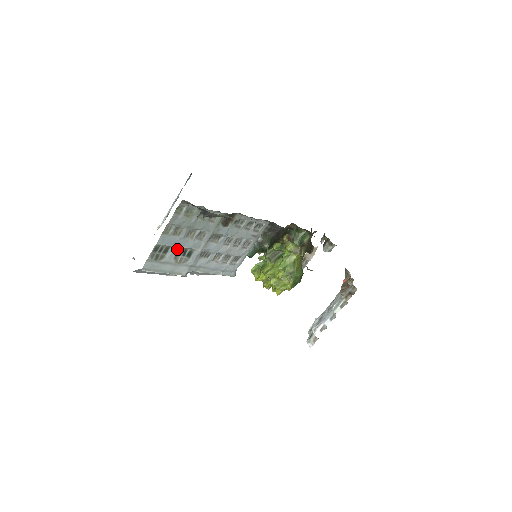
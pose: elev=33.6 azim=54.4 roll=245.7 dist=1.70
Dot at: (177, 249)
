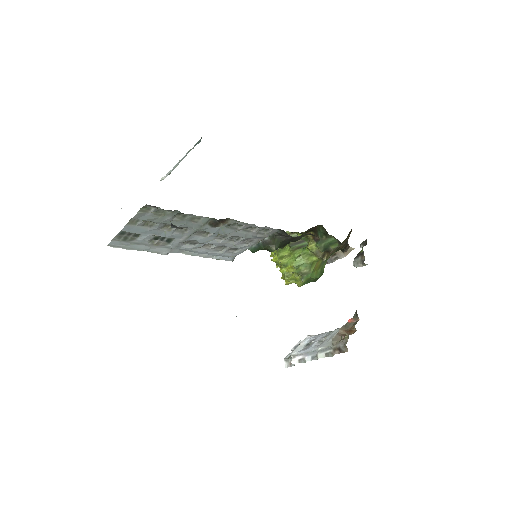
Dot at: (151, 235)
